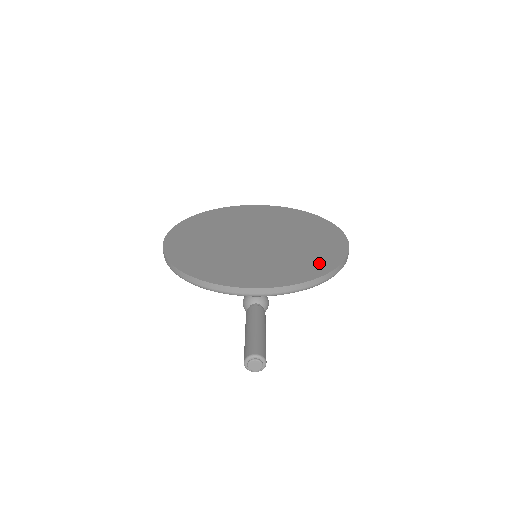
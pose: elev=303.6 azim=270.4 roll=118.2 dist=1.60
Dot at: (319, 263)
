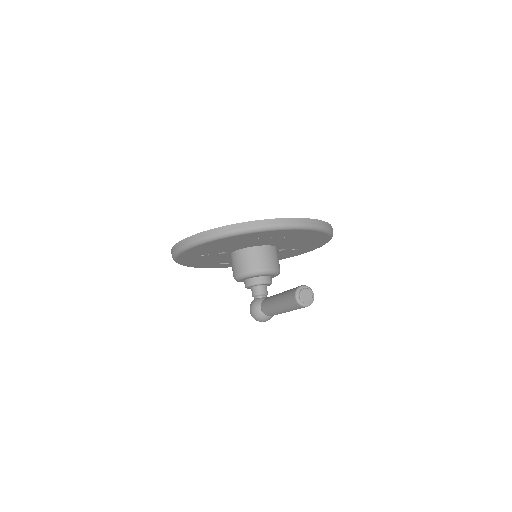
Dot at: occluded
